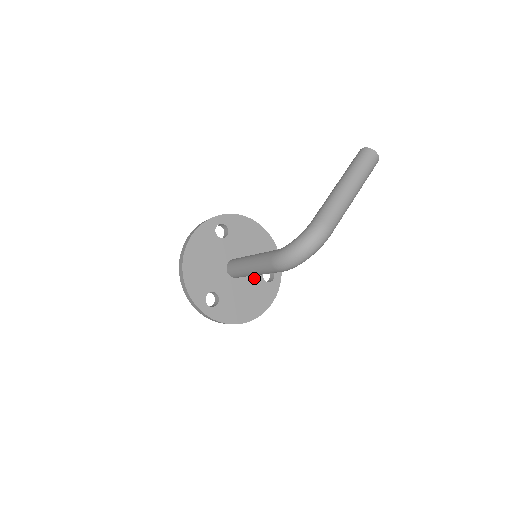
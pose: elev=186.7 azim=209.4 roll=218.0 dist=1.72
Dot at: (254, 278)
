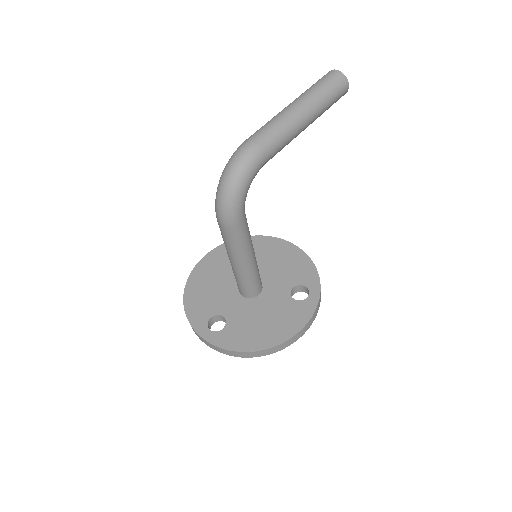
Dot at: (278, 297)
